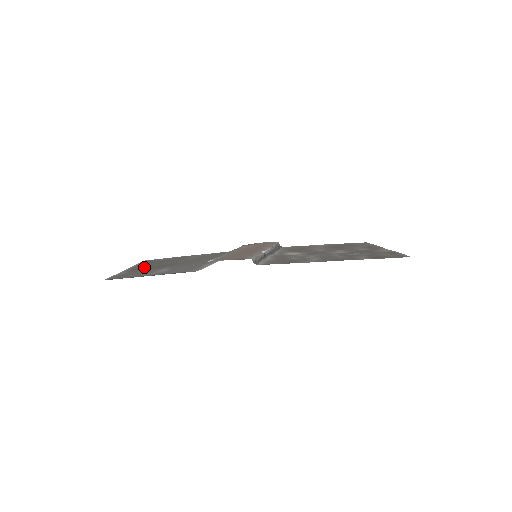
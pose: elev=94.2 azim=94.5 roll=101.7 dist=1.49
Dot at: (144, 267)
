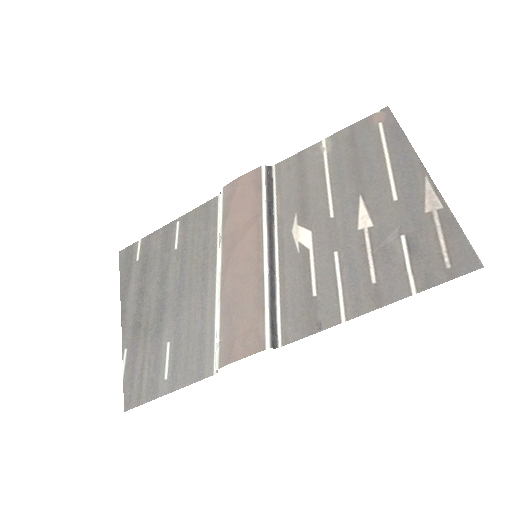
Dot at: (137, 317)
